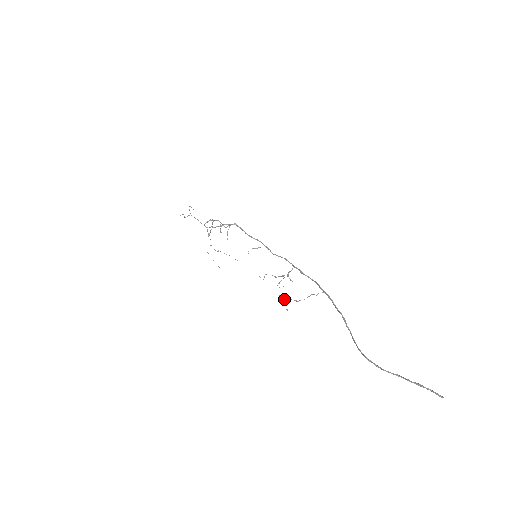
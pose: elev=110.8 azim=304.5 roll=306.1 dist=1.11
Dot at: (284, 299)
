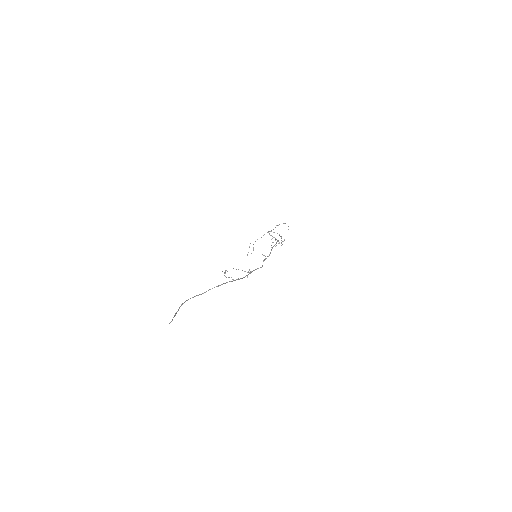
Dot at: (225, 273)
